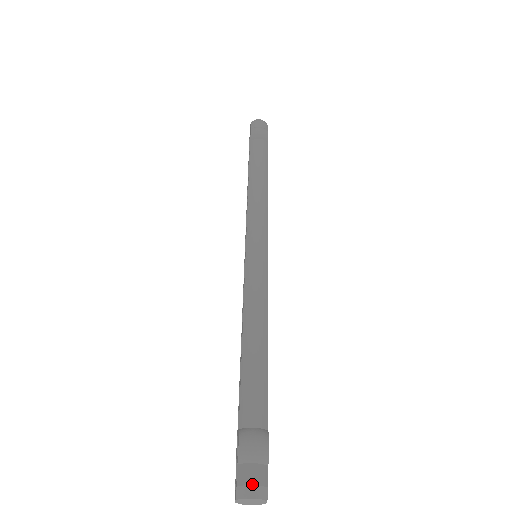
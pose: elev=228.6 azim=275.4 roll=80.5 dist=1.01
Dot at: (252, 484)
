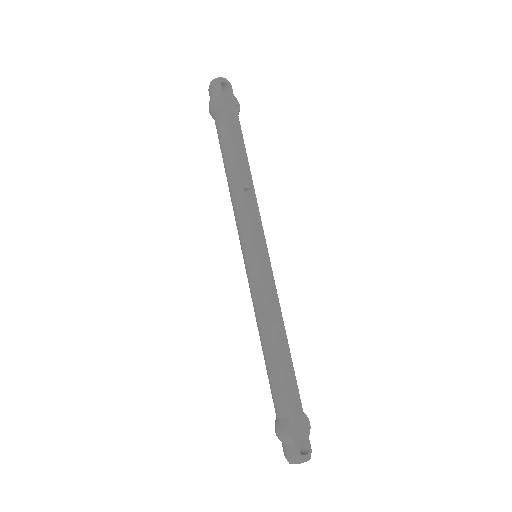
Dot at: (287, 457)
